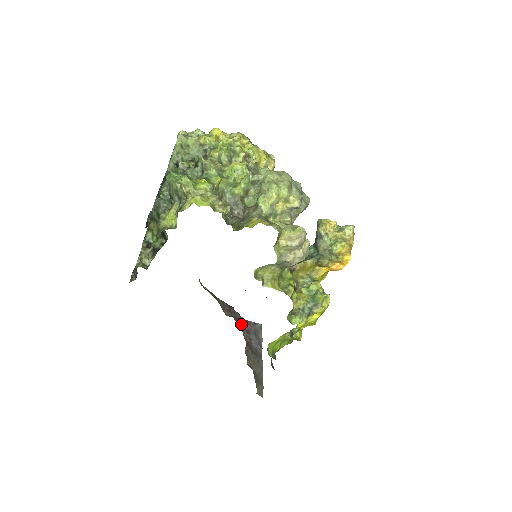
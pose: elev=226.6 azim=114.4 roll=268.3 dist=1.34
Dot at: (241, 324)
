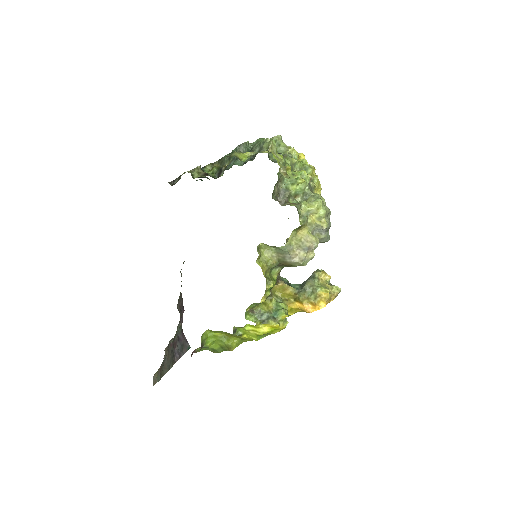
Dot at: (179, 327)
